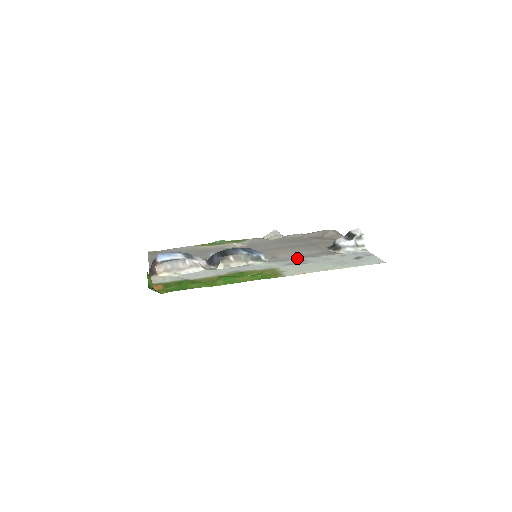
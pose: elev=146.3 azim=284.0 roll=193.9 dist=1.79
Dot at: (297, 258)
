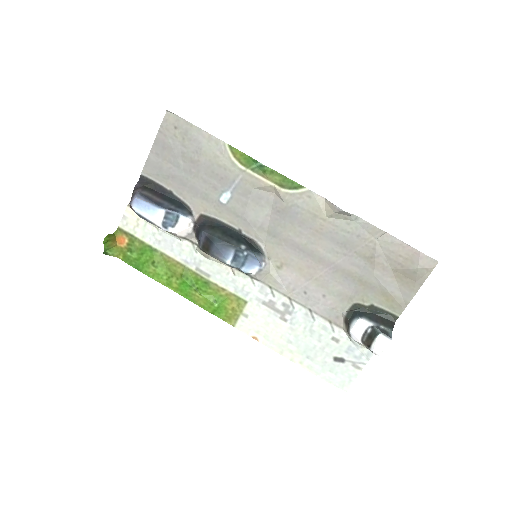
Dot at: (291, 298)
